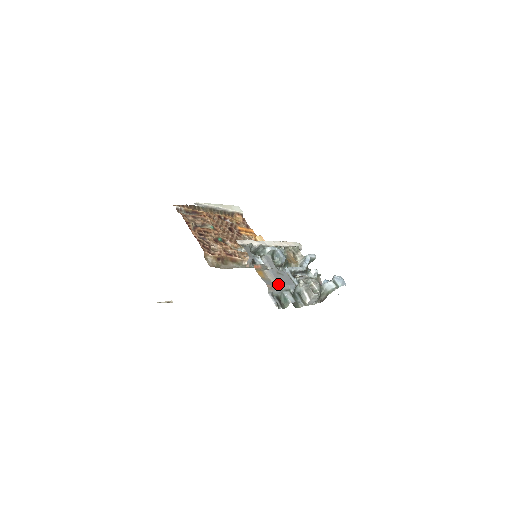
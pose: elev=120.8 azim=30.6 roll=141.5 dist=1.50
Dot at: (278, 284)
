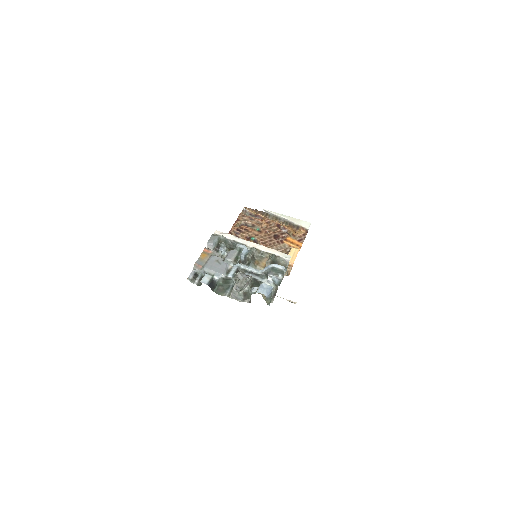
Dot at: (204, 266)
